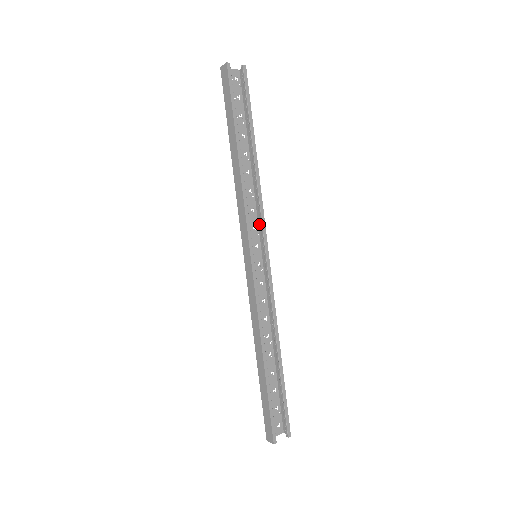
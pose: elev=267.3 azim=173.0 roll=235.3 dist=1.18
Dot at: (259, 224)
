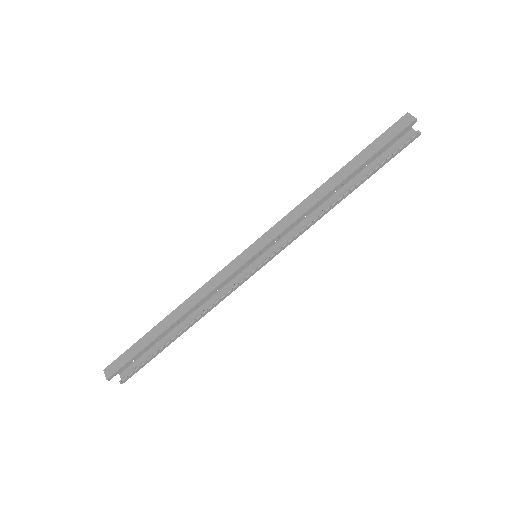
Dot at: (284, 237)
